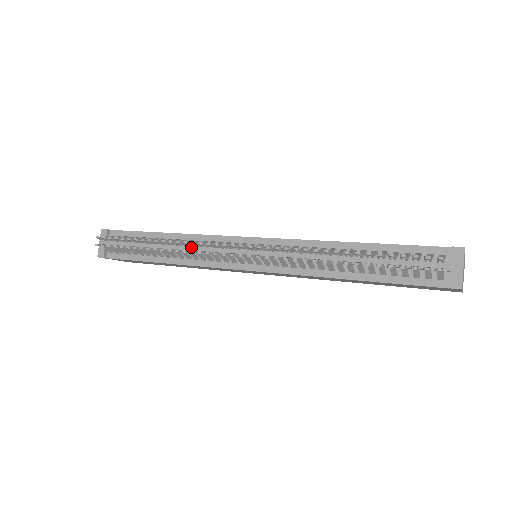
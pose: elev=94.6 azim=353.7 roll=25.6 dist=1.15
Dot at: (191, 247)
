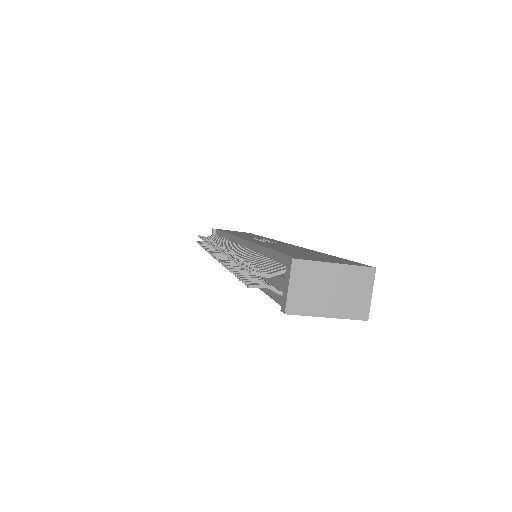
Dot at: occluded
